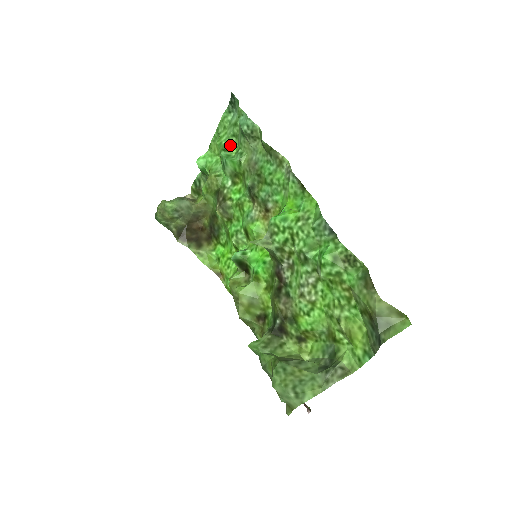
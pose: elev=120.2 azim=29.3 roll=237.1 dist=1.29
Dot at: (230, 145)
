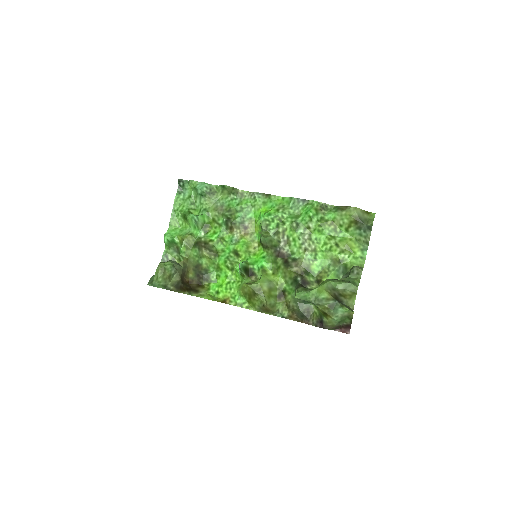
Dot at: (191, 211)
